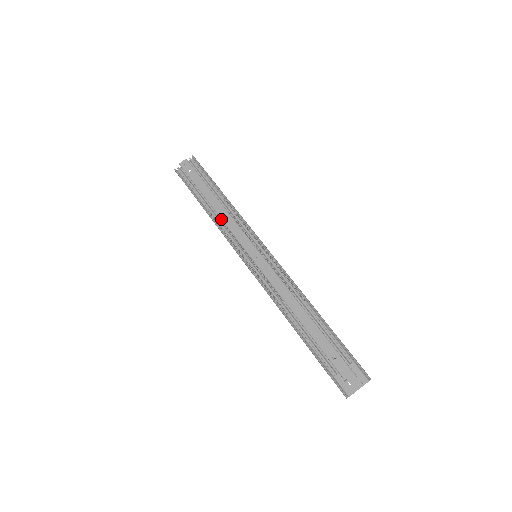
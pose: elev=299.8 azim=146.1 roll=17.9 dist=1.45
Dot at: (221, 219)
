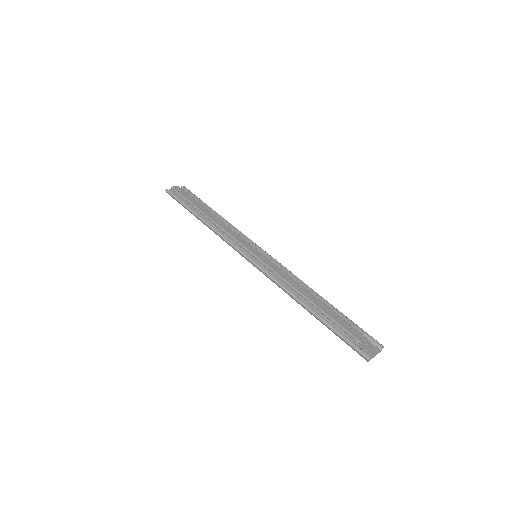
Dot at: (219, 226)
